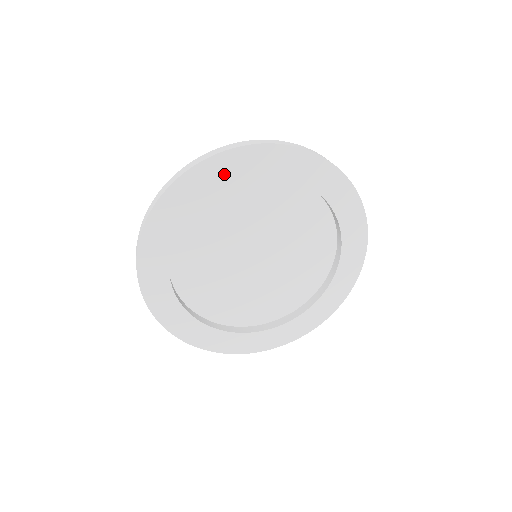
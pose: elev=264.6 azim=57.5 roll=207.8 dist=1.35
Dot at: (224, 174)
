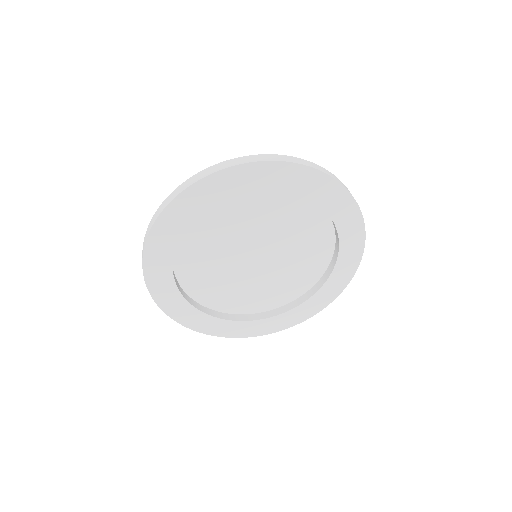
Dot at: (254, 181)
